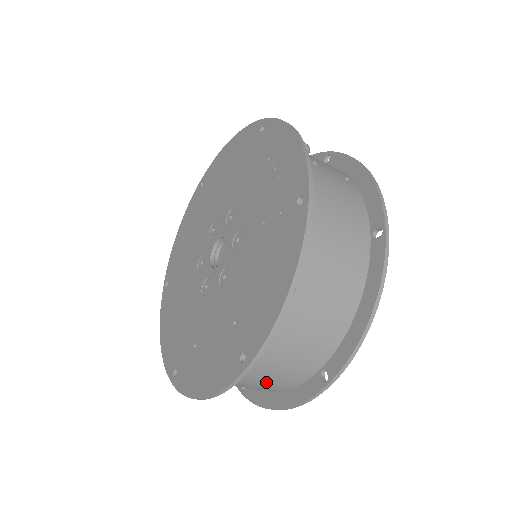
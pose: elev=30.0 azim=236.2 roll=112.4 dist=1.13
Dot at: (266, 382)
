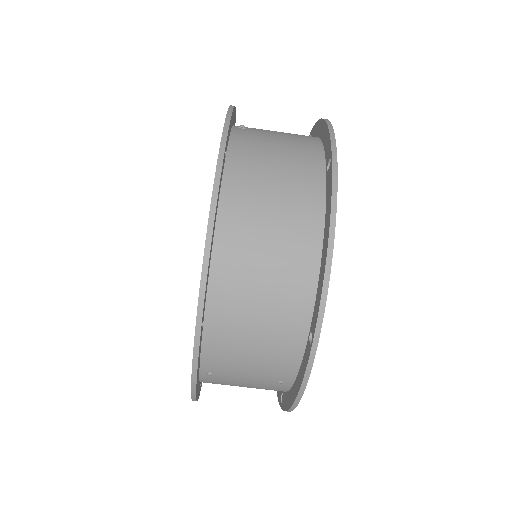
Dot at: (282, 210)
